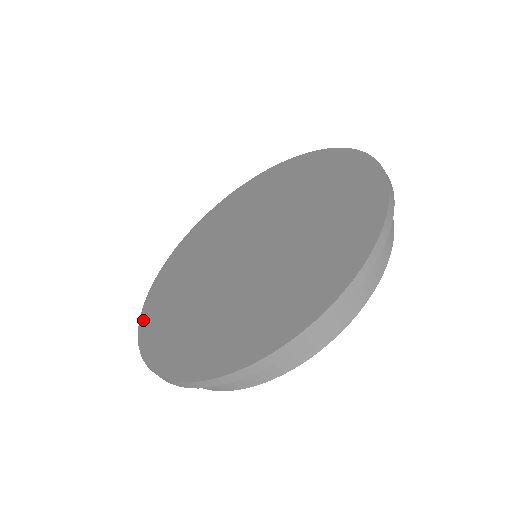
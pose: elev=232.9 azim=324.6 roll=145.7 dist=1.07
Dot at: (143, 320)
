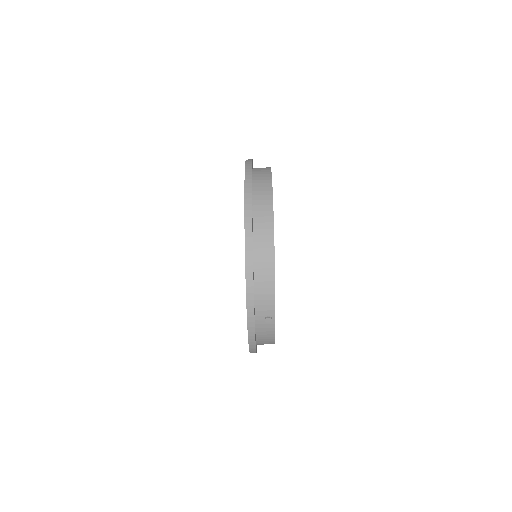
Dot at: occluded
